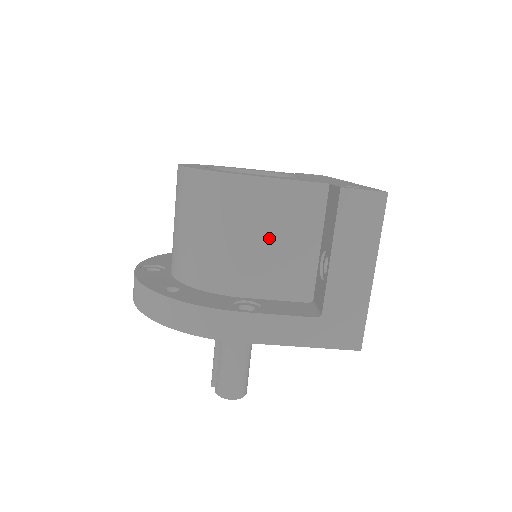
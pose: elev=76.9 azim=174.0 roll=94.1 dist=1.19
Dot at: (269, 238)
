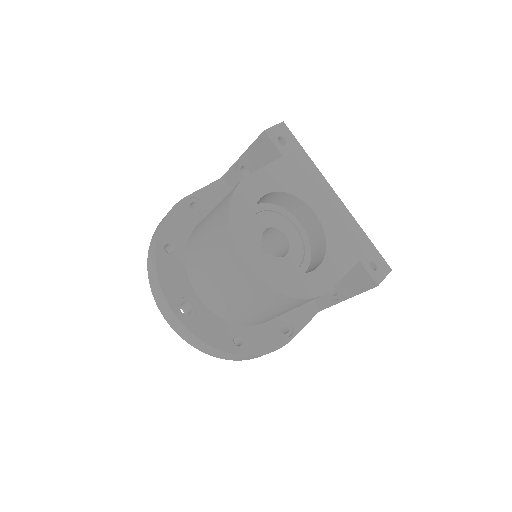
Dot at: occluded
